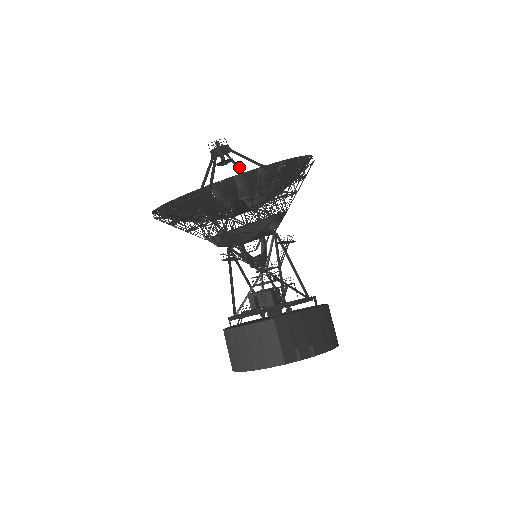
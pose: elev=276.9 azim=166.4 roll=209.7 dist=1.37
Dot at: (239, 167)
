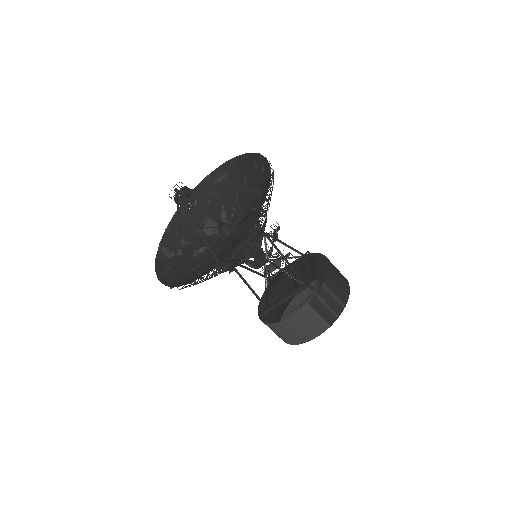
Dot at: occluded
